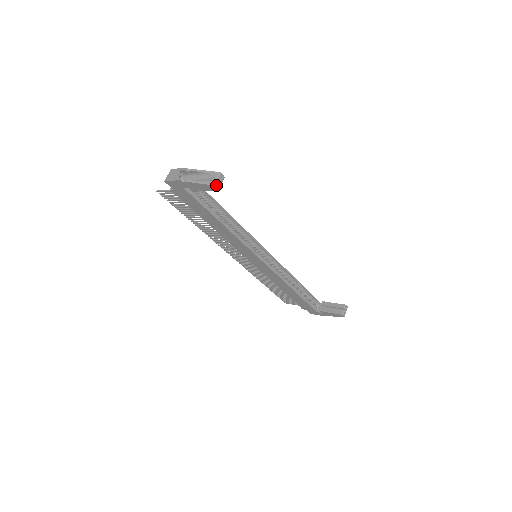
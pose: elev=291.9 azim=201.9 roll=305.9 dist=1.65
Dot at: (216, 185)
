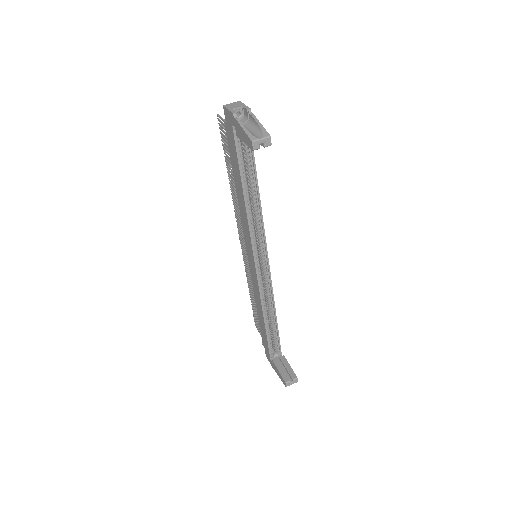
Dot at: (255, 144)
